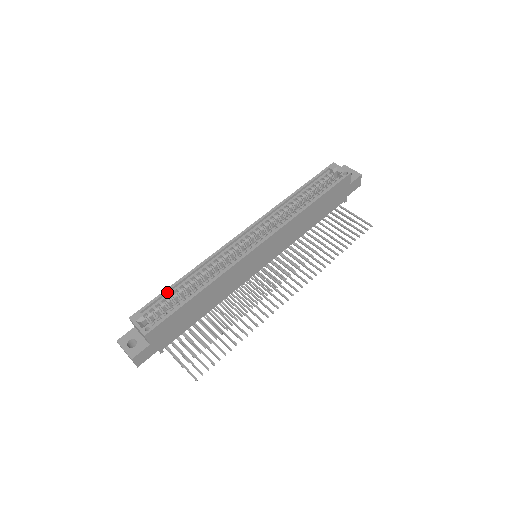
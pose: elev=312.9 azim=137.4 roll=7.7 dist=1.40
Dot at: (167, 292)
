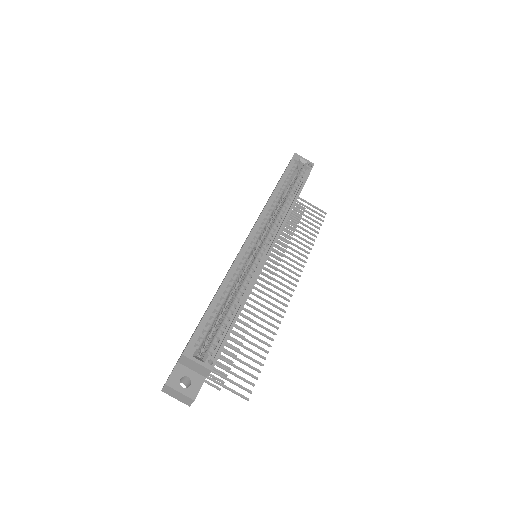
Dot at: (208, 314)
